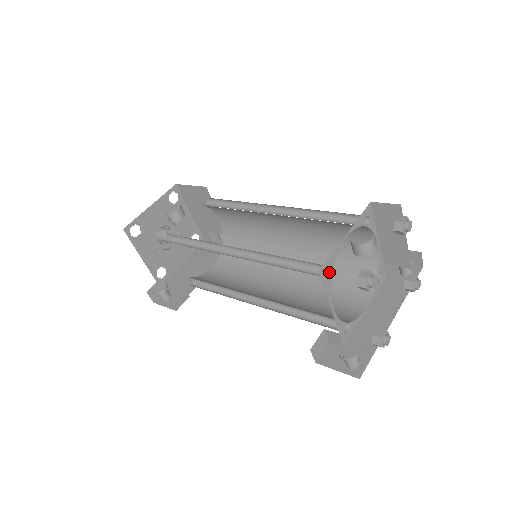
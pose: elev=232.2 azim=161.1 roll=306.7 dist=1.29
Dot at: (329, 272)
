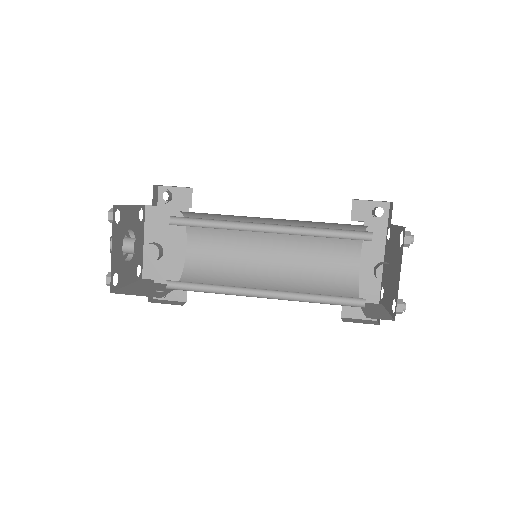
Dot at: (363, 299)
